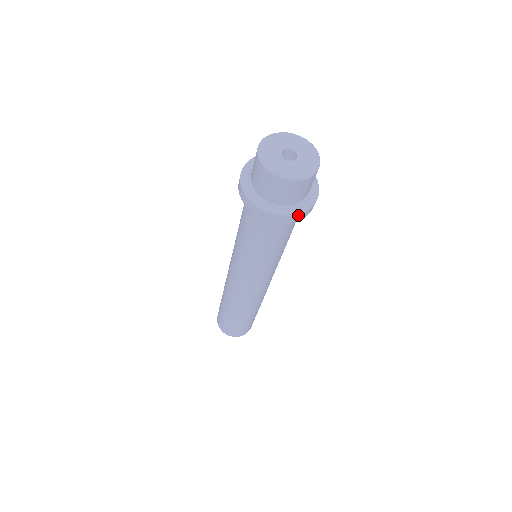
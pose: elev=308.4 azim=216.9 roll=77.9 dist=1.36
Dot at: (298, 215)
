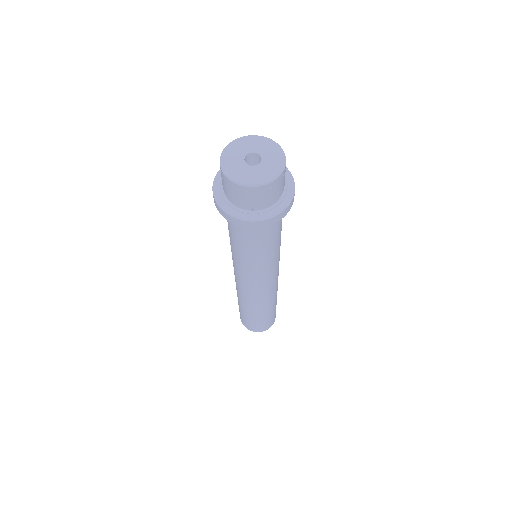
Dot at: (231, 217)
